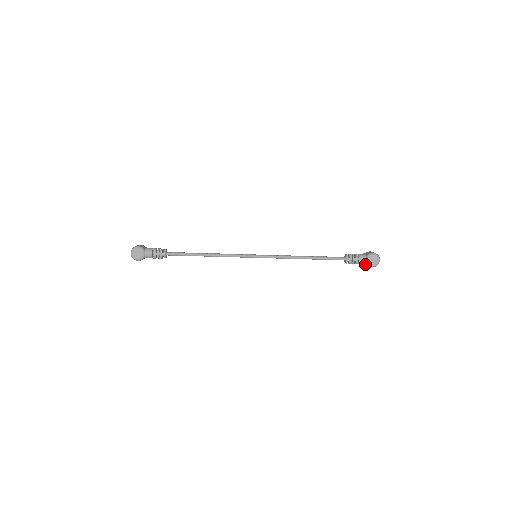
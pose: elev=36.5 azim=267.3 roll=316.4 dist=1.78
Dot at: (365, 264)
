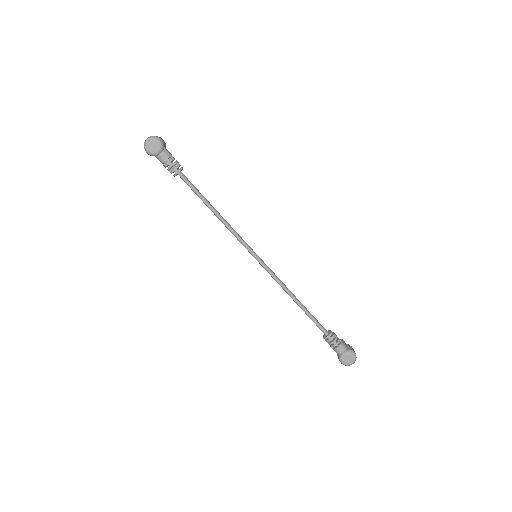
Dot at: occluded
